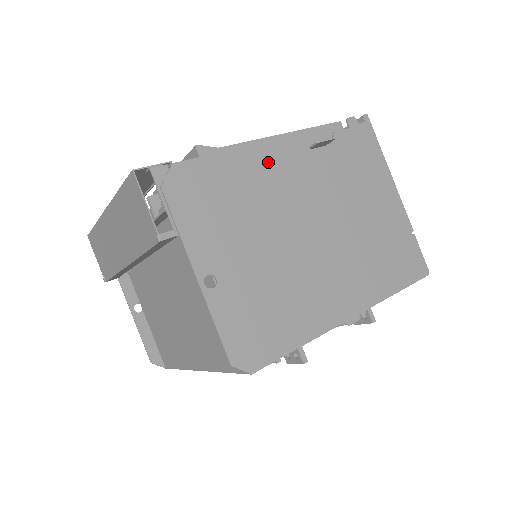
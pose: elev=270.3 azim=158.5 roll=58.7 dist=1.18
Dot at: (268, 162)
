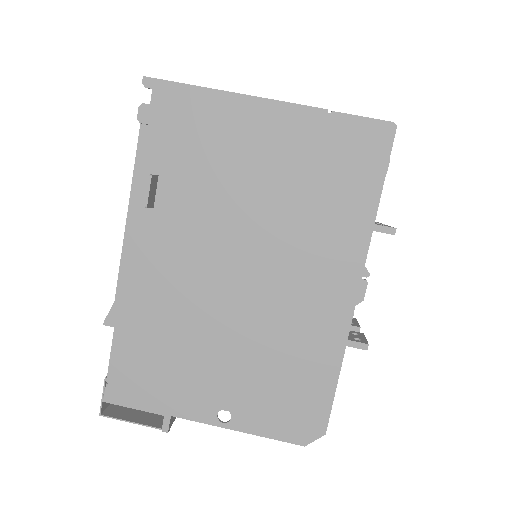
Dot at: (145, 279)
